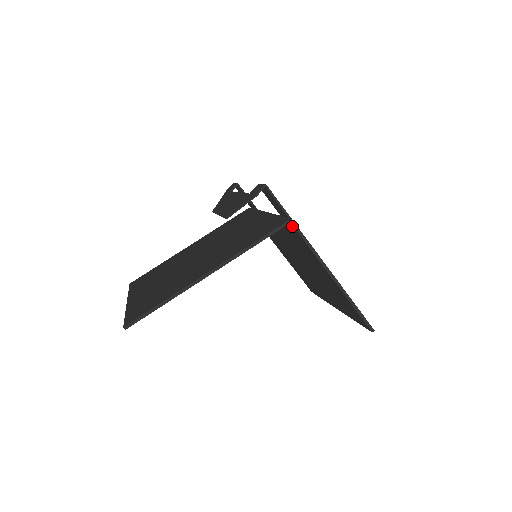
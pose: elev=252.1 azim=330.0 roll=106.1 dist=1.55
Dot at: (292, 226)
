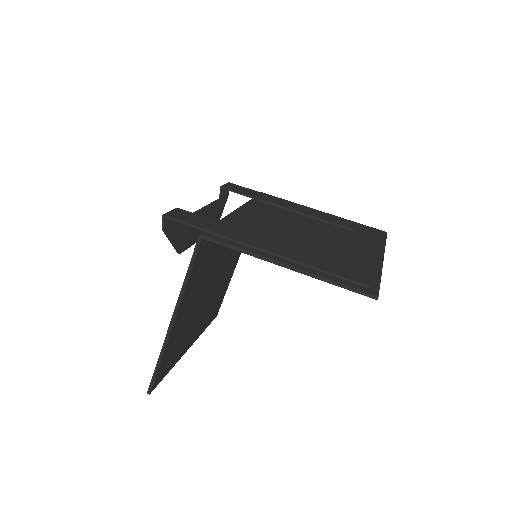
Dot at: (208, 239)
